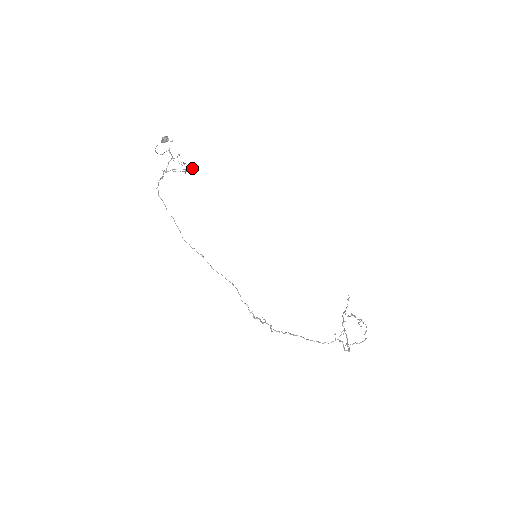
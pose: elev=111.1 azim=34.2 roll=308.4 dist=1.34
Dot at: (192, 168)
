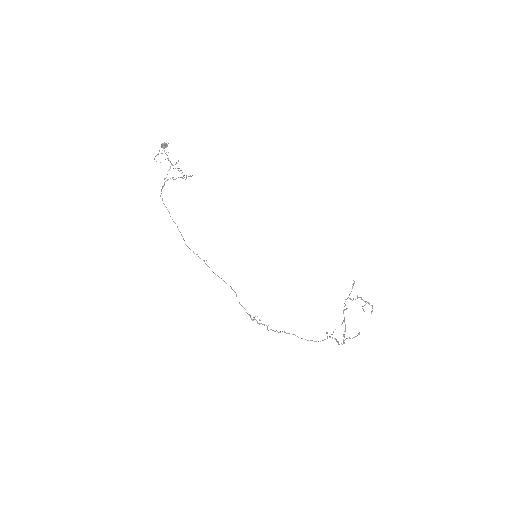
Dot at: occluded
